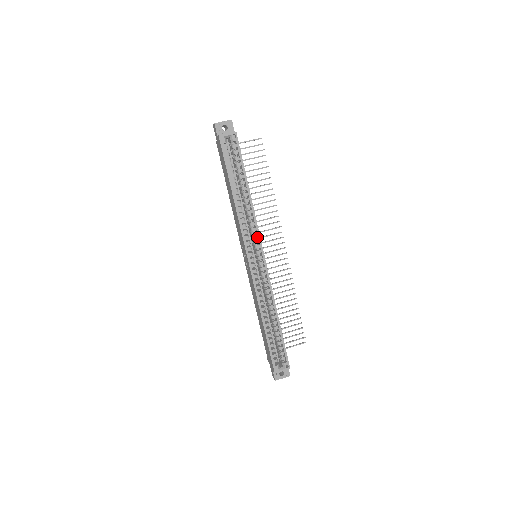
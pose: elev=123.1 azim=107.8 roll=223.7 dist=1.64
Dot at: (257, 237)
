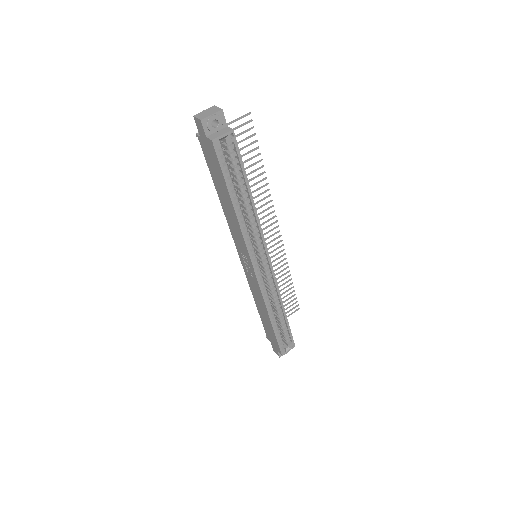
Dot at: (261, 242)
